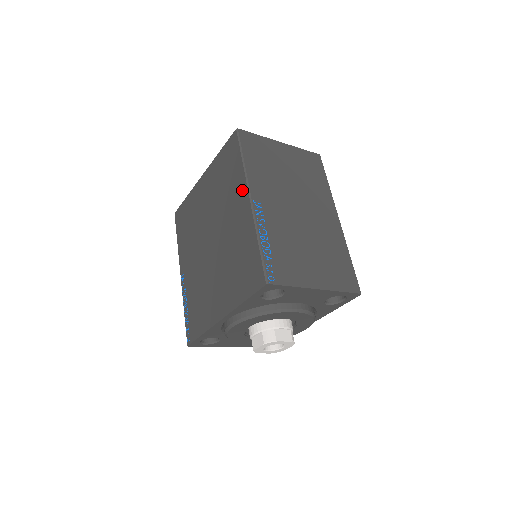
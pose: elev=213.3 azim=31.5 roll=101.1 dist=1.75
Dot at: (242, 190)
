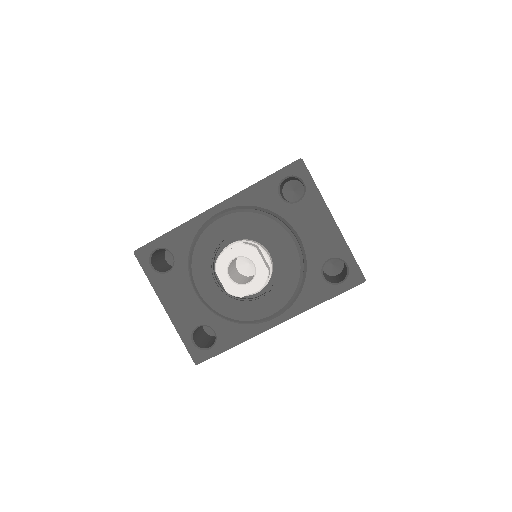
Dot at: occluded
